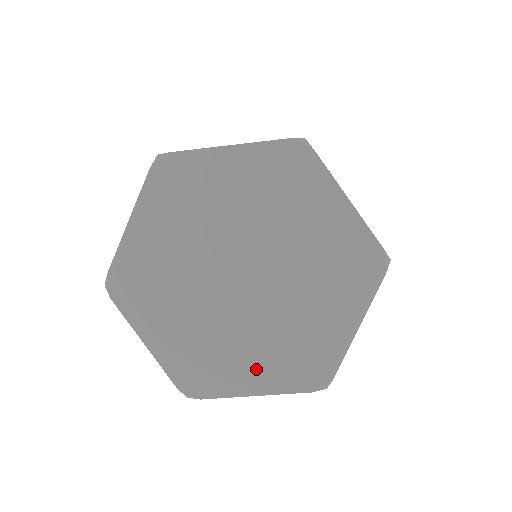
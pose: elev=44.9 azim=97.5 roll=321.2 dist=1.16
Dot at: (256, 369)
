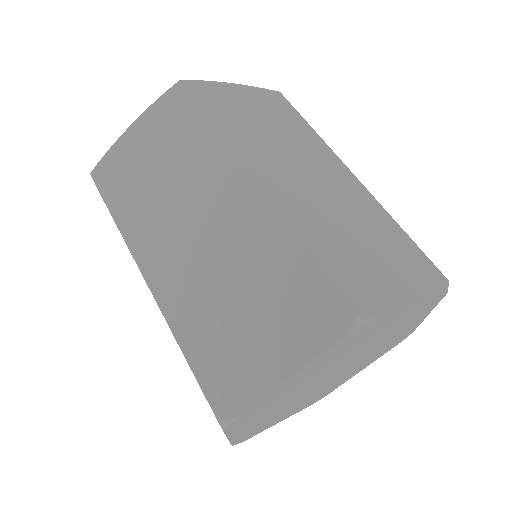
Dot at: (293, 411)
